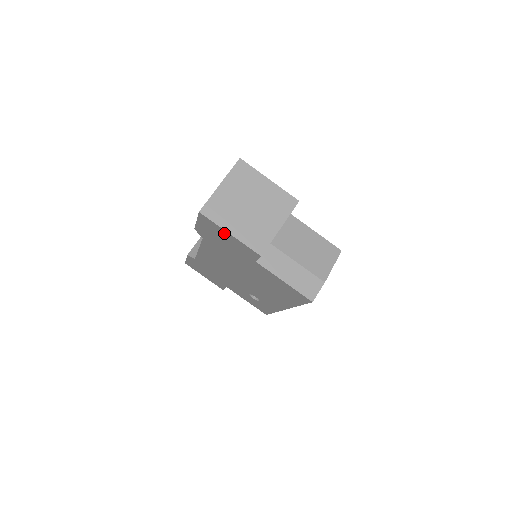
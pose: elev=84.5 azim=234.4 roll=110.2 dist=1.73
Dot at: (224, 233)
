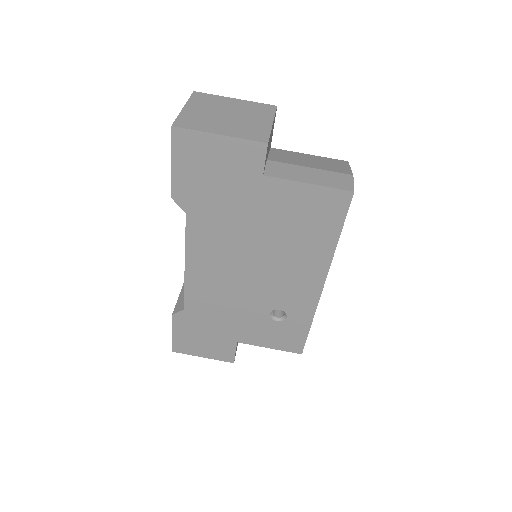
Dot at: (211, 145)
